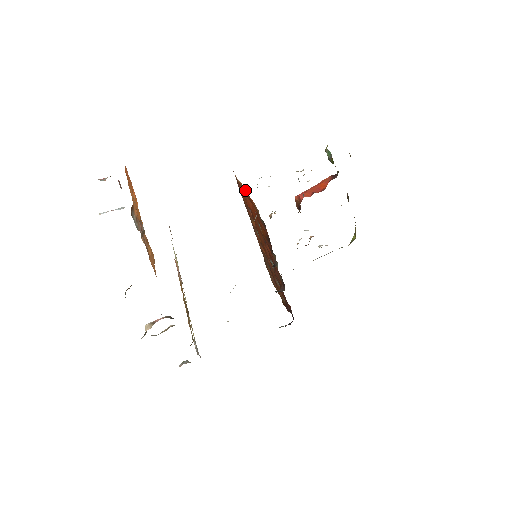
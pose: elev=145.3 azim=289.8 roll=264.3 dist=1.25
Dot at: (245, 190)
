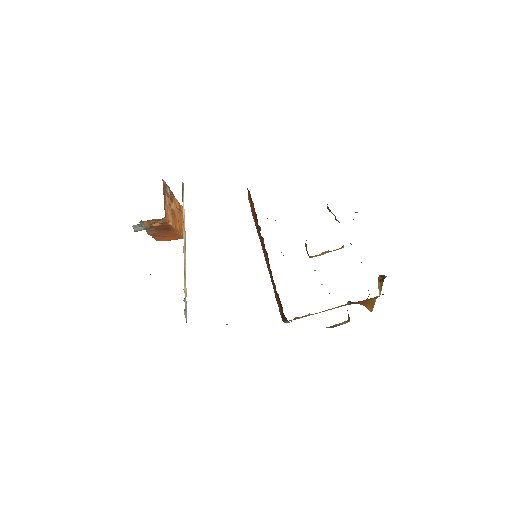
Dot at: occluded
